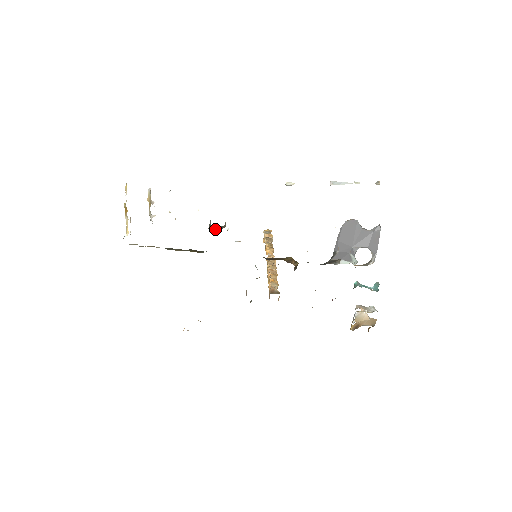
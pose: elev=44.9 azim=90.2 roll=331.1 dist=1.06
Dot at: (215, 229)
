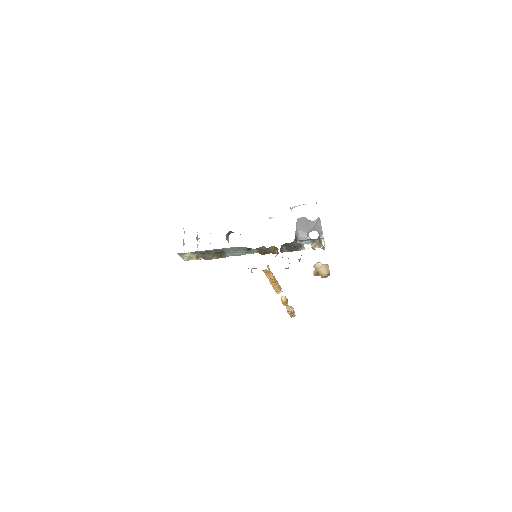
Dot at: occluded
